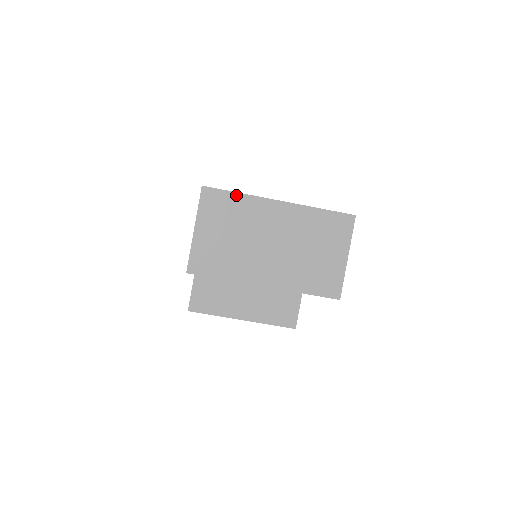
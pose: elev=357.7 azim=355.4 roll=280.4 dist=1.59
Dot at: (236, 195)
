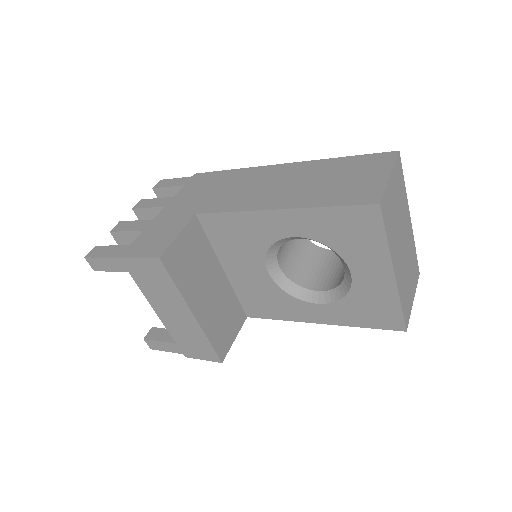
Dot at: (404, 183)
